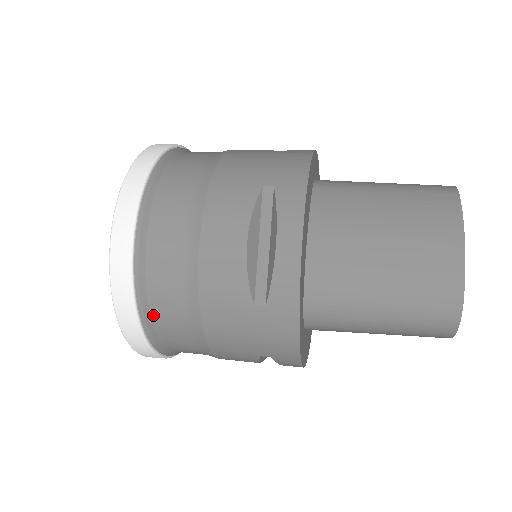
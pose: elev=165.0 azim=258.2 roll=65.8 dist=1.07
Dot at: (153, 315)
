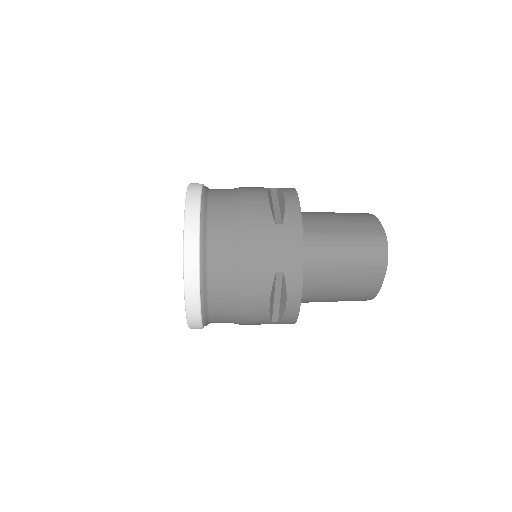
Dot at: (208, 239)
